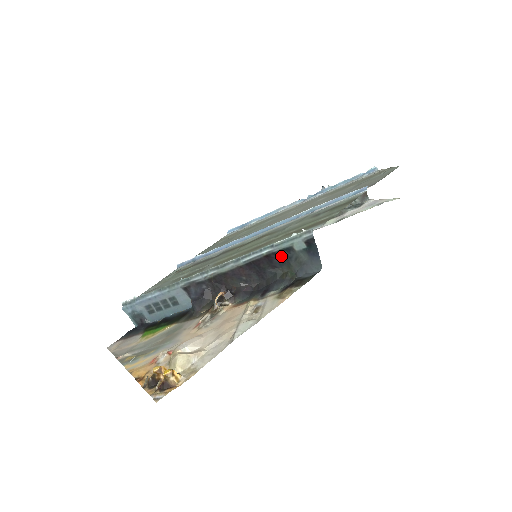
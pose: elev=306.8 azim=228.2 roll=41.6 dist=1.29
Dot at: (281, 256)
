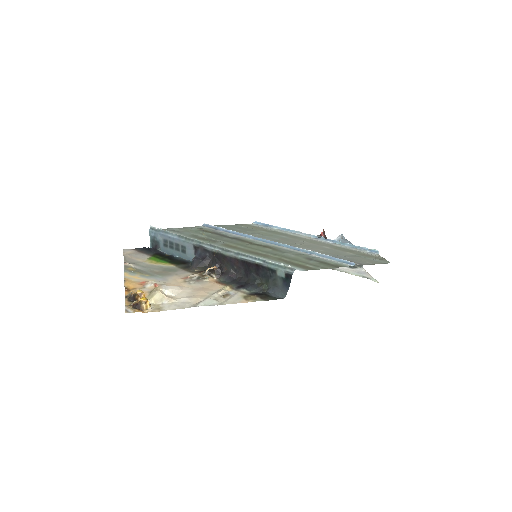
Dot at: (266, 271)
